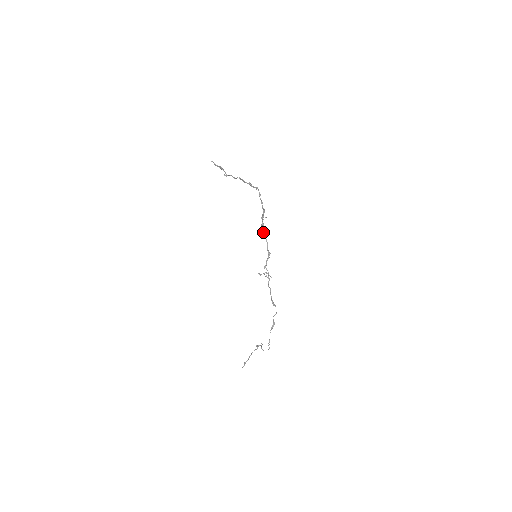
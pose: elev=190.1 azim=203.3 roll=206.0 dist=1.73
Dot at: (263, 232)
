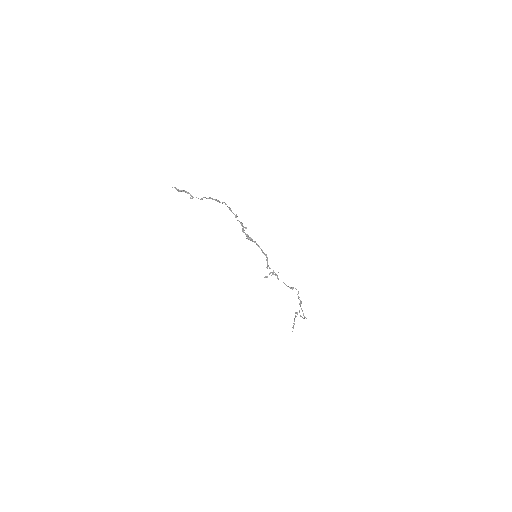
Dot at: (251, 240)
